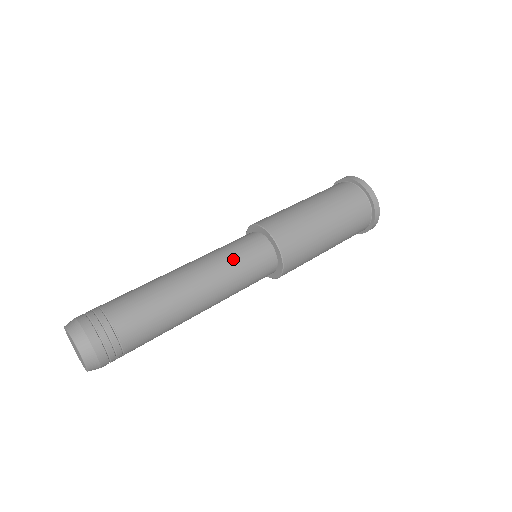
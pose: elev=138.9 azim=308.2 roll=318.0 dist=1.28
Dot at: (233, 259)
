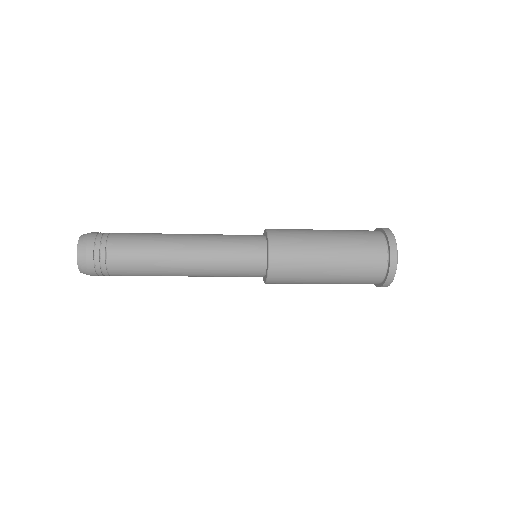
Dot at: (225, 237)
